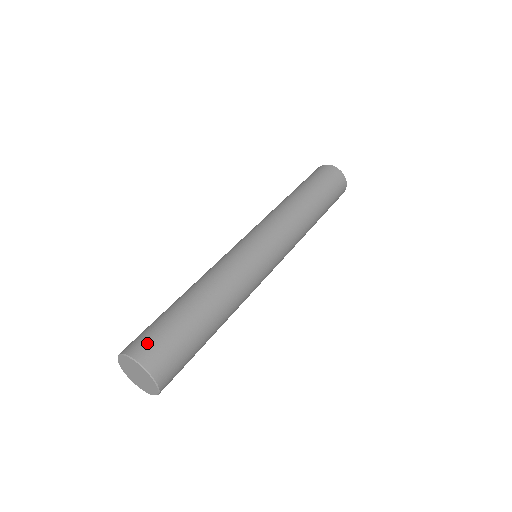
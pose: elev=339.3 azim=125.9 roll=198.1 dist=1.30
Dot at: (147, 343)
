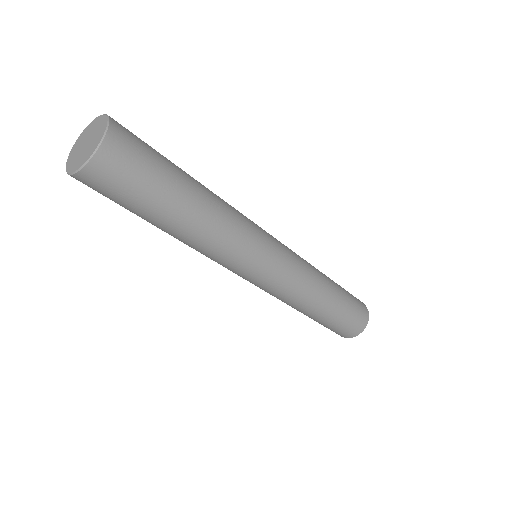
Dot at: occluded
